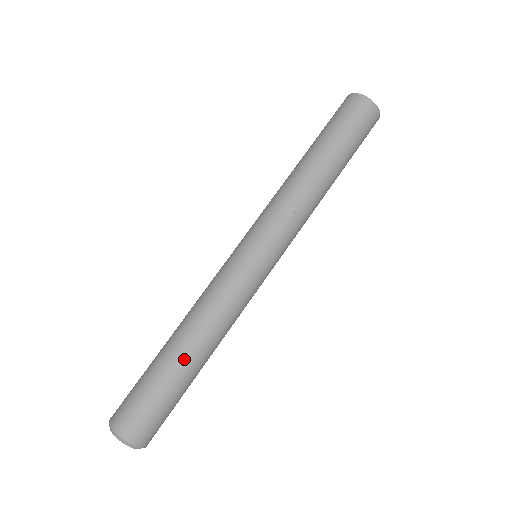
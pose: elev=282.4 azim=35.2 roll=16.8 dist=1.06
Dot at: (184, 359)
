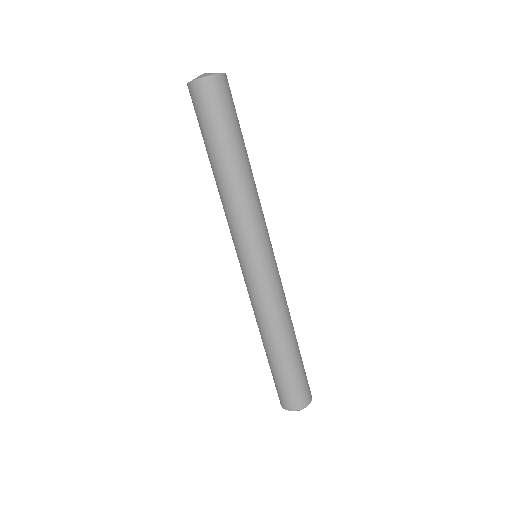
Dot at: (287, 351)
